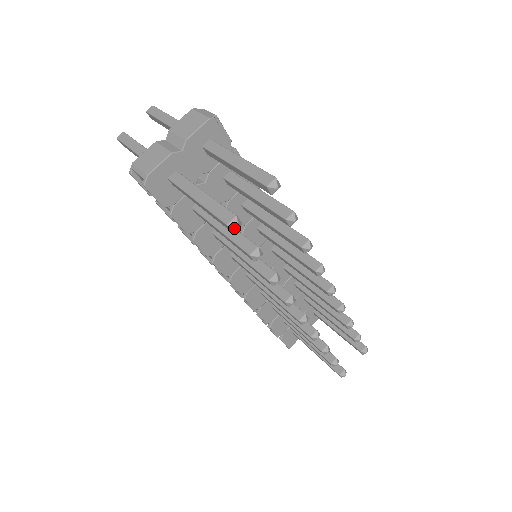
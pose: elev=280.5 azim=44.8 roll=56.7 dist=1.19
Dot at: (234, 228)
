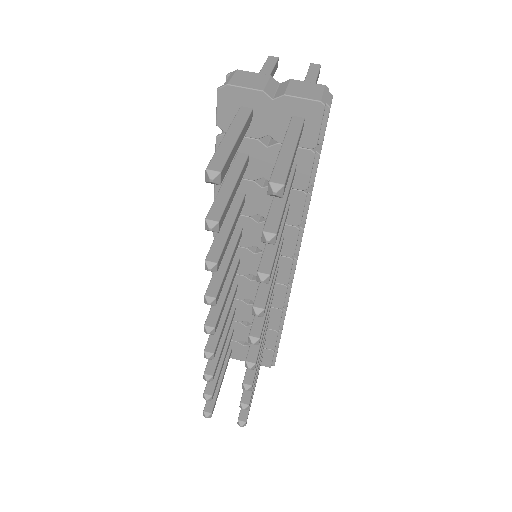
Dot at: (208, 178)
